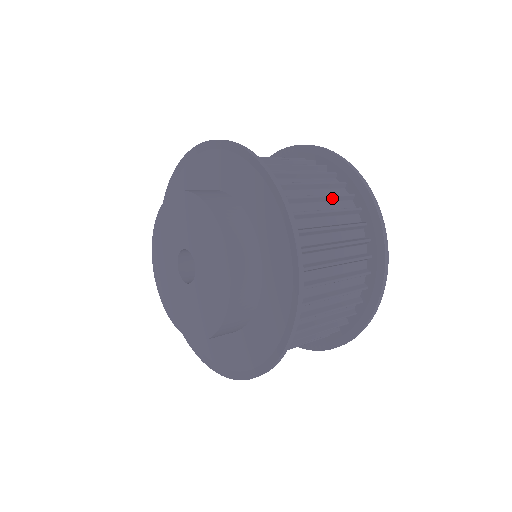
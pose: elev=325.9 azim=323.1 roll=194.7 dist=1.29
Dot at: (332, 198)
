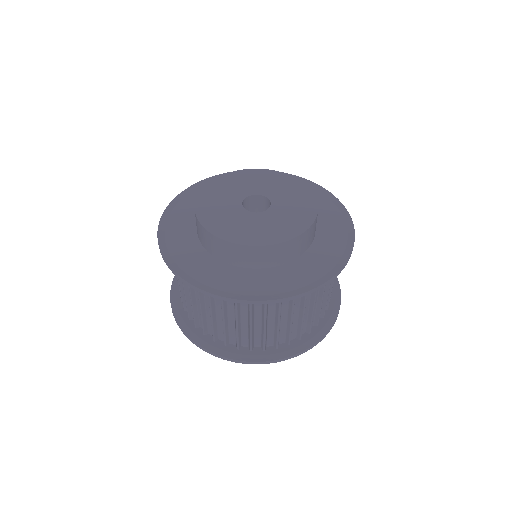
Dot at: occluded
